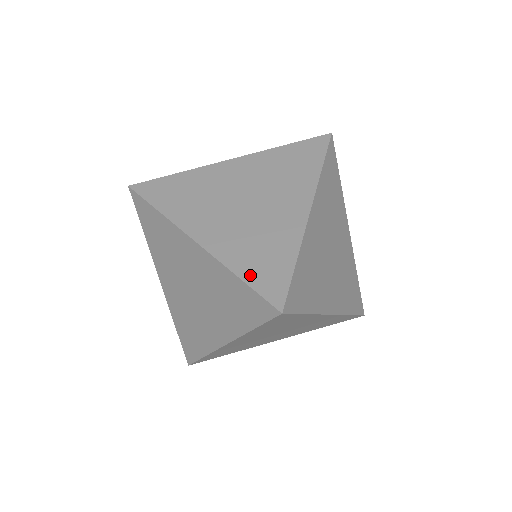
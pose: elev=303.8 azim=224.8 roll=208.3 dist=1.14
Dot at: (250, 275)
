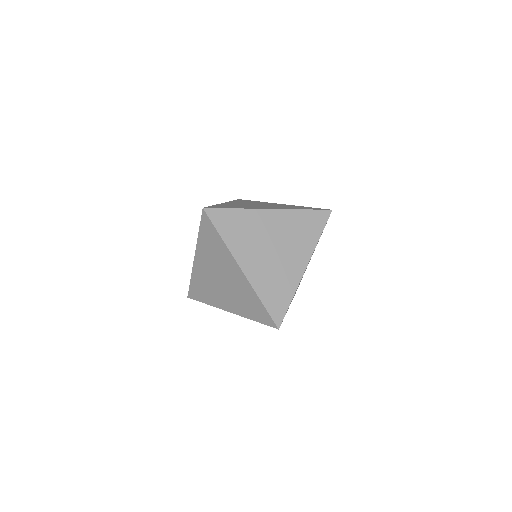
Dot at: (267, 302)
